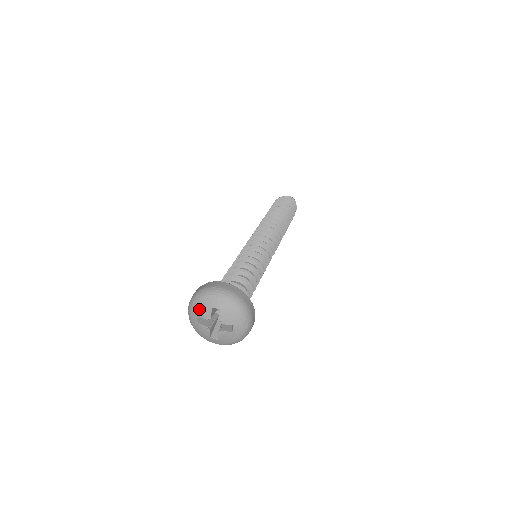
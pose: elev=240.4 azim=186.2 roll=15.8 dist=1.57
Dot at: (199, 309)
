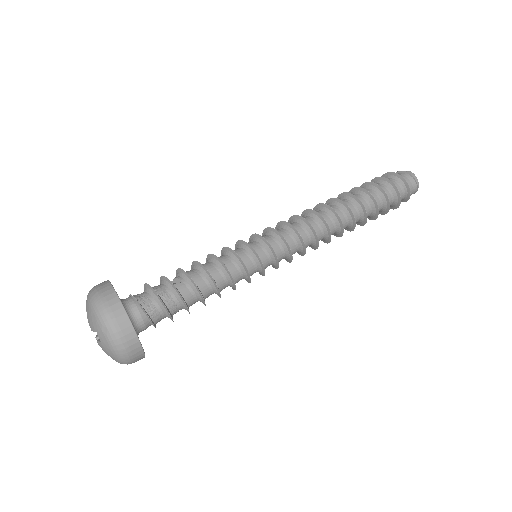
Dot at: occluded
